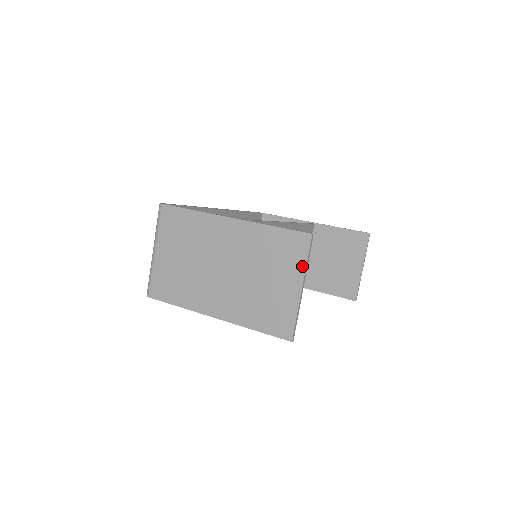
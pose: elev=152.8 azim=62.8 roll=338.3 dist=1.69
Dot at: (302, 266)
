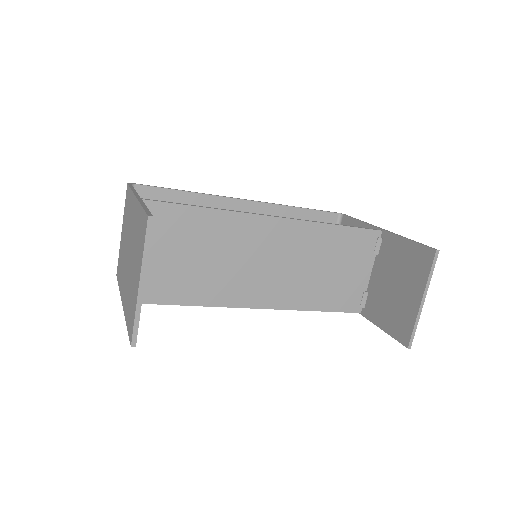
Dot at: (142, 255)
